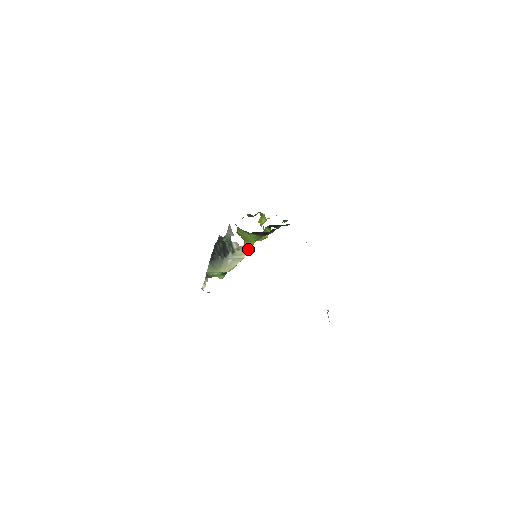
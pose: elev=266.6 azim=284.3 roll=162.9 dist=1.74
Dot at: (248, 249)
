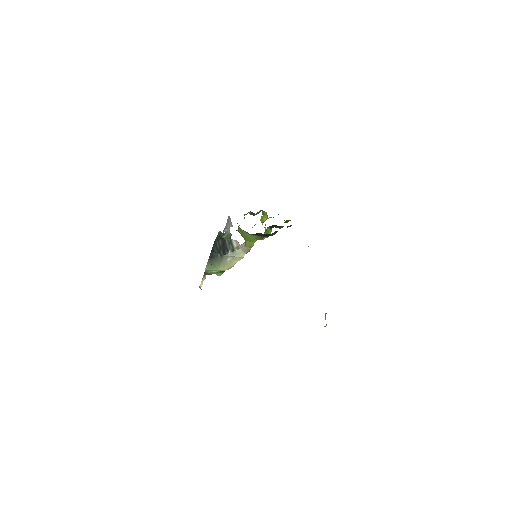
Dot at: (248, 248)
